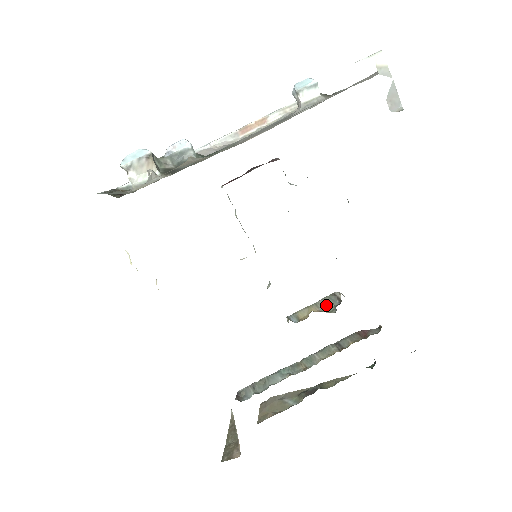
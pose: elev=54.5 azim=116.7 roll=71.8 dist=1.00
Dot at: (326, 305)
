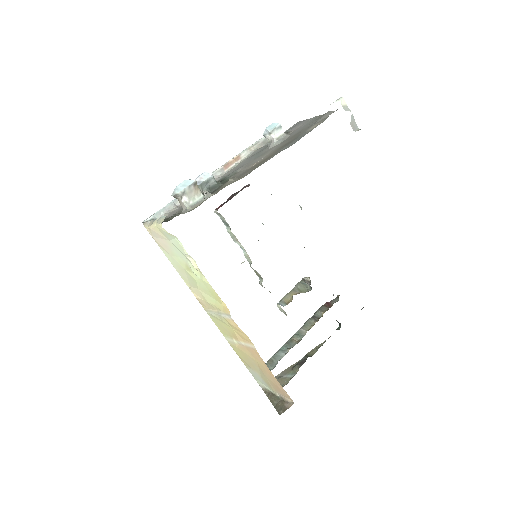
Dot at: (301, 288)
